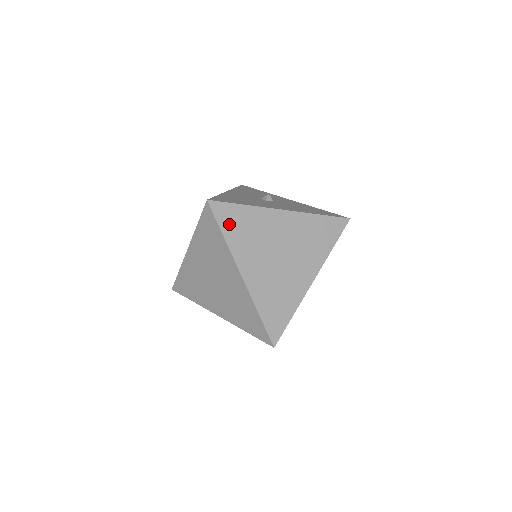
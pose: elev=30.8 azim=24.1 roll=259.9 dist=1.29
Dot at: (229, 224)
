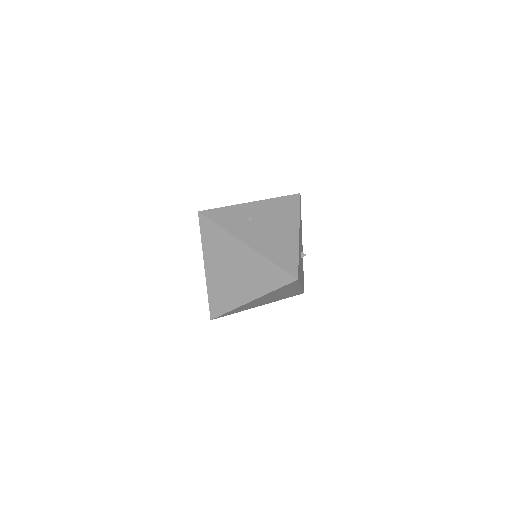
Dot at: (284, 287)
